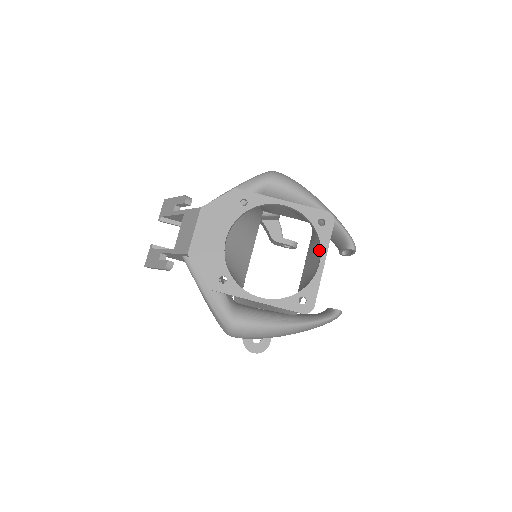
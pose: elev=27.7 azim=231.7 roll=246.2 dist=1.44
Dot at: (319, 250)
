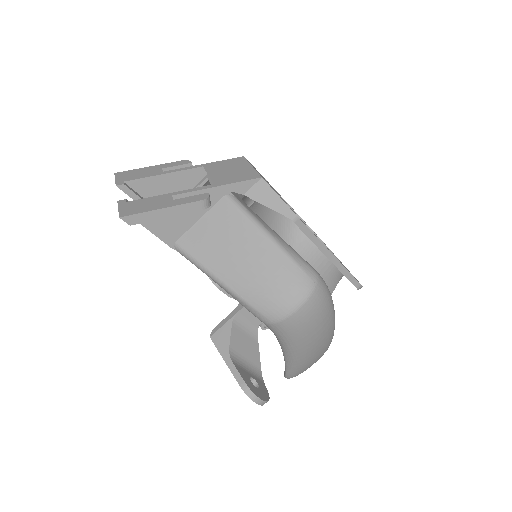
Dot at: occluded
